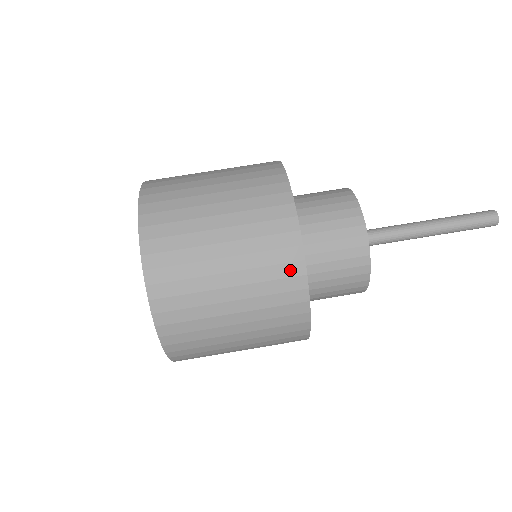
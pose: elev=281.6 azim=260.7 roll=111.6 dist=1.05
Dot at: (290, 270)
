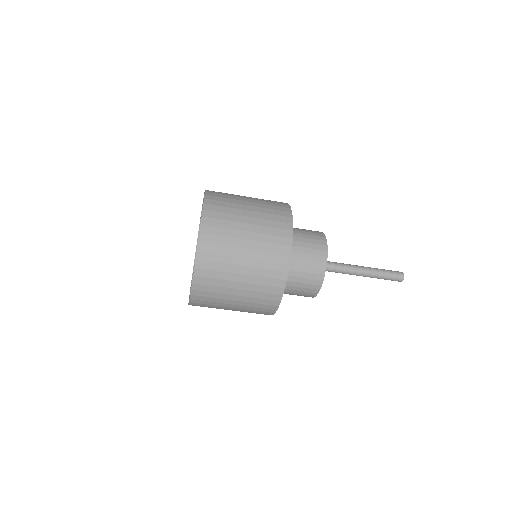
Dot at: (273, 297)
